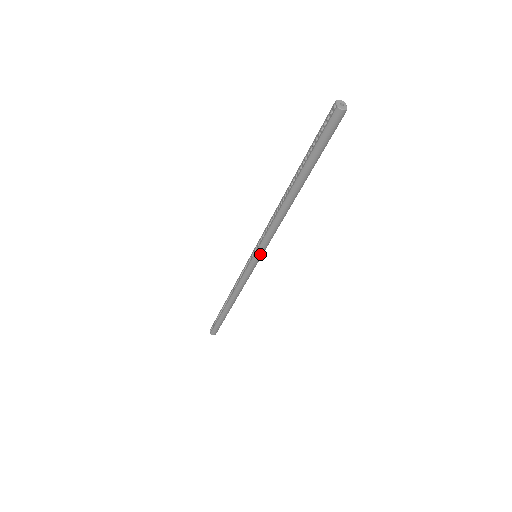
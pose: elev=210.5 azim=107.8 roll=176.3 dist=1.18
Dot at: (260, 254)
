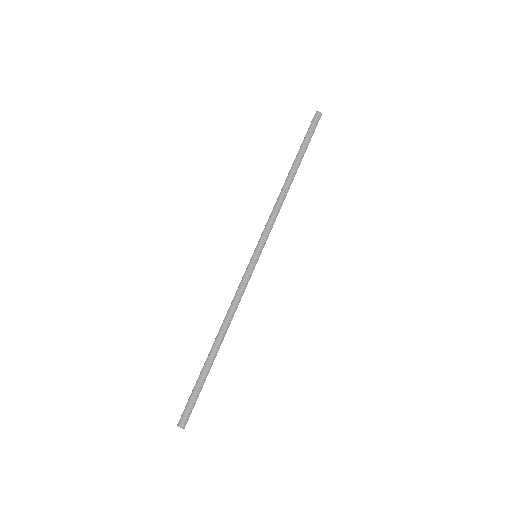
Dot at: (261, 246)
